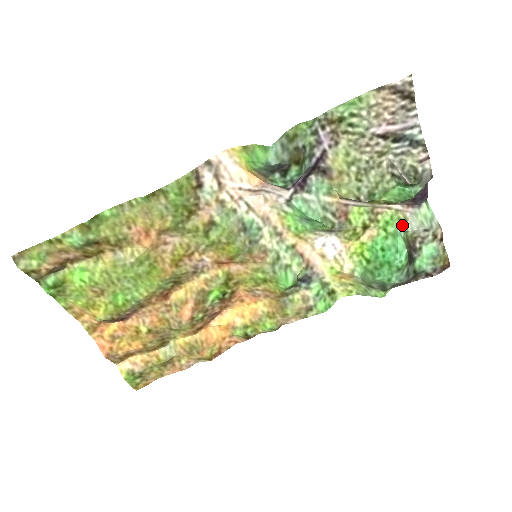
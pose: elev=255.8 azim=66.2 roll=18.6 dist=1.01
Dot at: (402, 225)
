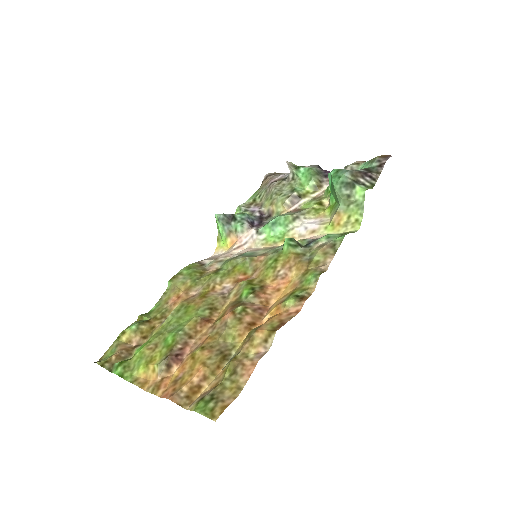
Dot at: occluded
